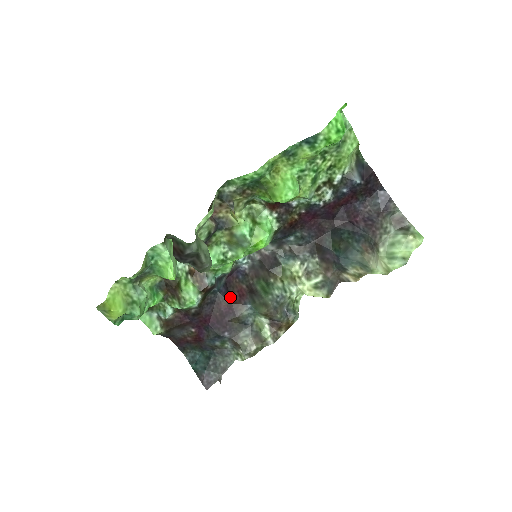
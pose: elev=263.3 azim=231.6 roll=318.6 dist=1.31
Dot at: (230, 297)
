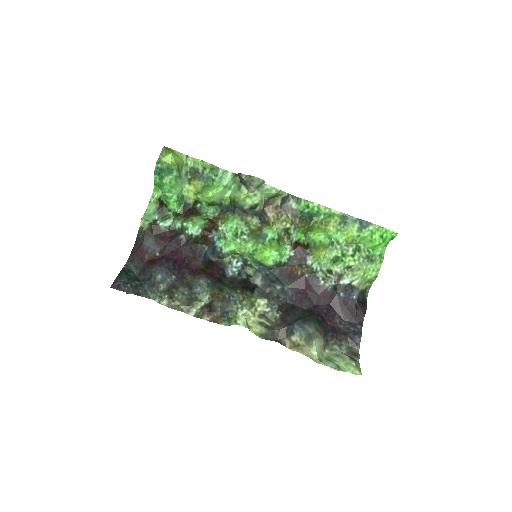
Dot at: (204, 267)
